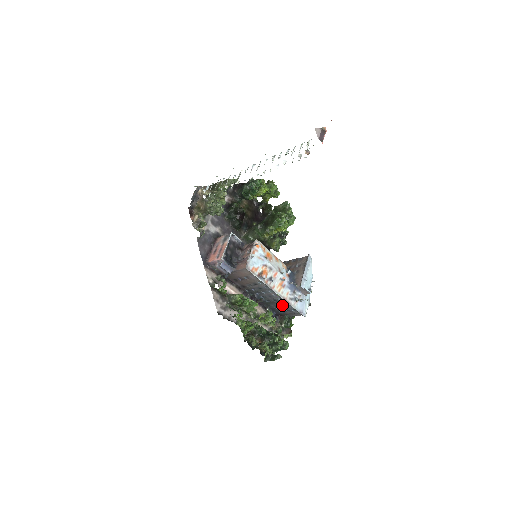
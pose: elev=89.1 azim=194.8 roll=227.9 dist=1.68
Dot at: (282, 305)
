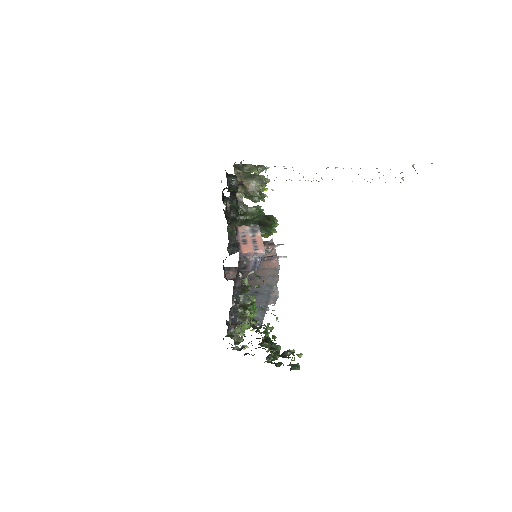
Dot at: occluded
